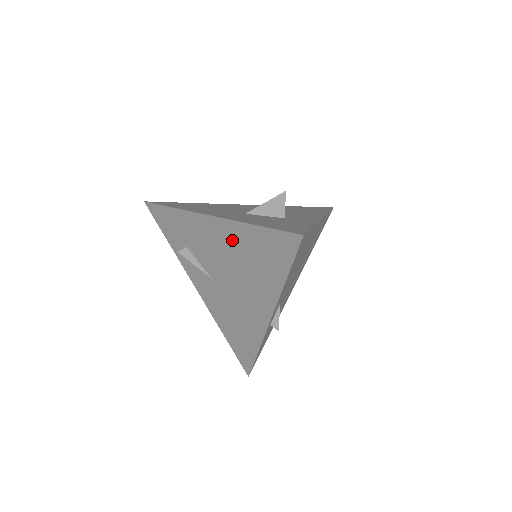
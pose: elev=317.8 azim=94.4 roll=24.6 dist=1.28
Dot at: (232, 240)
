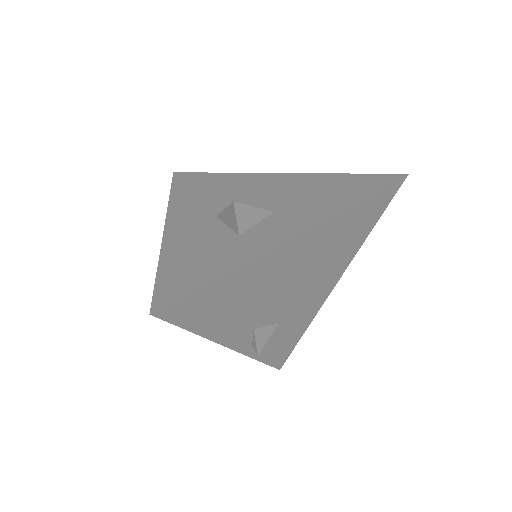
Dot at: occluded
